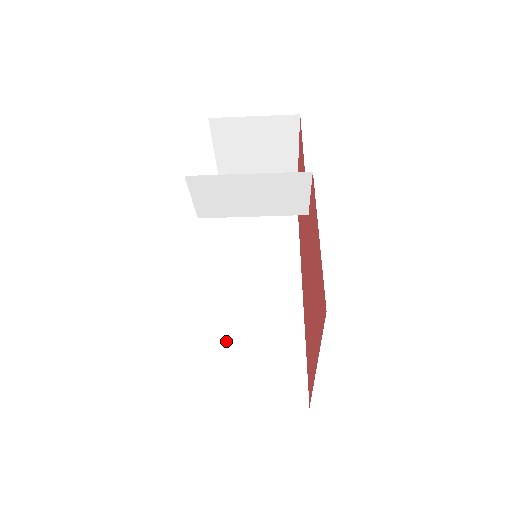
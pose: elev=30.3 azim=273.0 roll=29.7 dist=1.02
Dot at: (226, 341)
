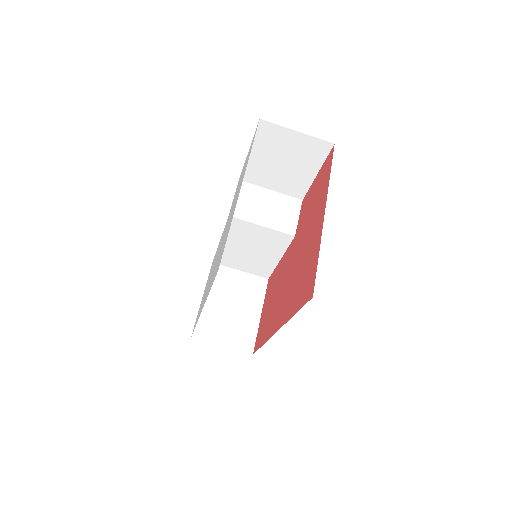
Dot at: occluded
